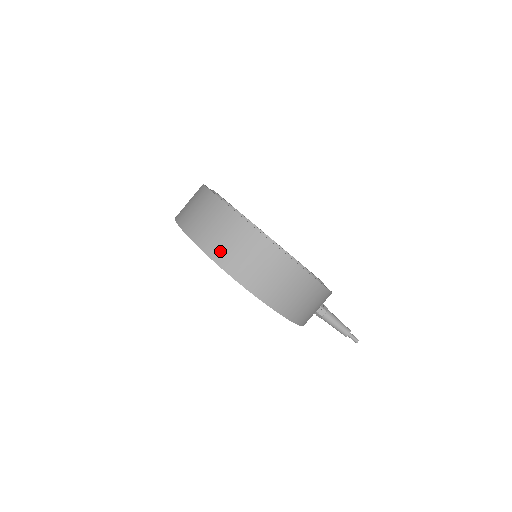
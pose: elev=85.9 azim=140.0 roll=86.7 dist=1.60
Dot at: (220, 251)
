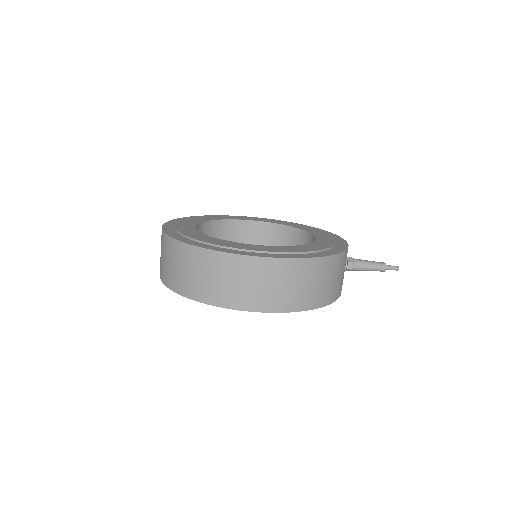
Dot at: (225, 296)
